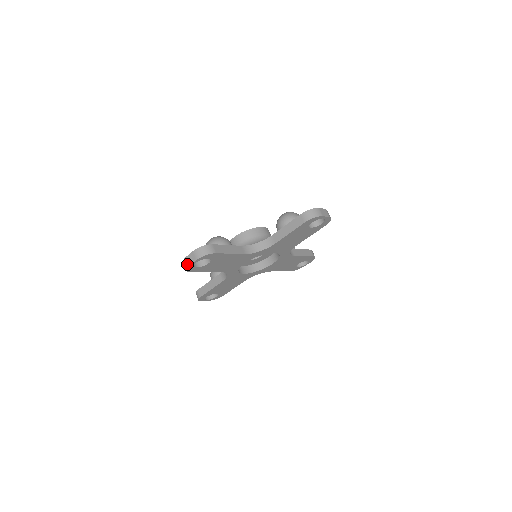
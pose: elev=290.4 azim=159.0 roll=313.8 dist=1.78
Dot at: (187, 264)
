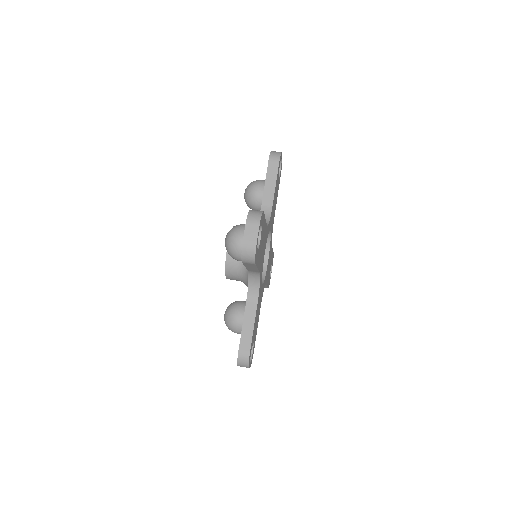
Dot at: (252, 243)
